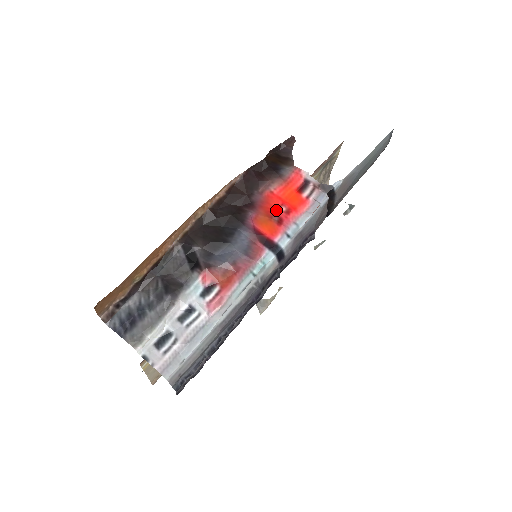
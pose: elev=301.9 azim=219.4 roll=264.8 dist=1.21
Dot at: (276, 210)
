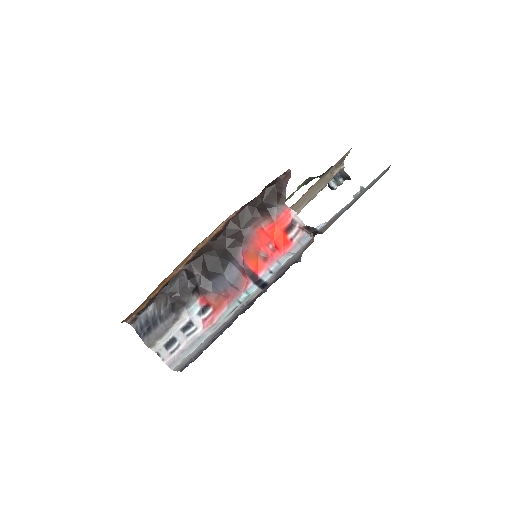
Dot at: (264, 247)
